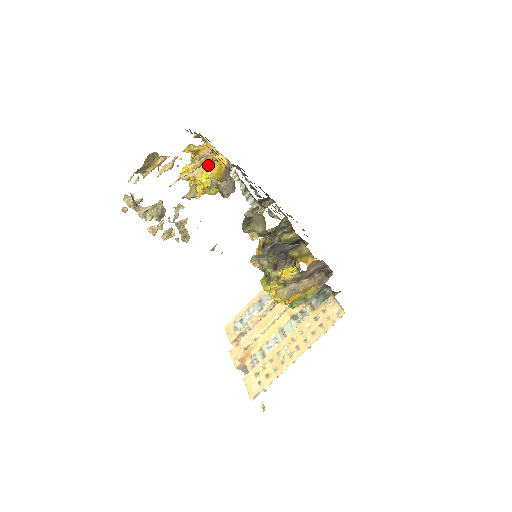
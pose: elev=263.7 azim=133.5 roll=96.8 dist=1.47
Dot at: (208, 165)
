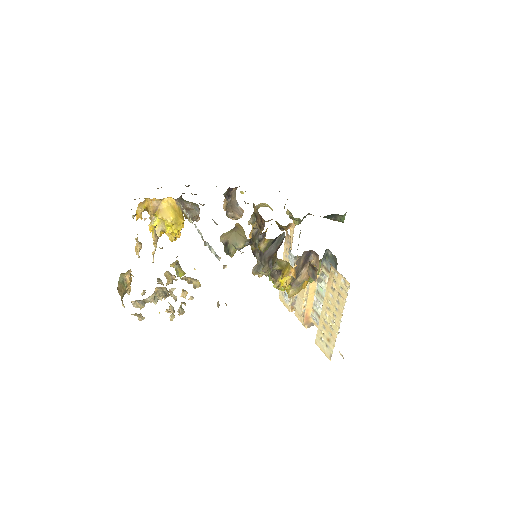
Dot at: (163, 217)
